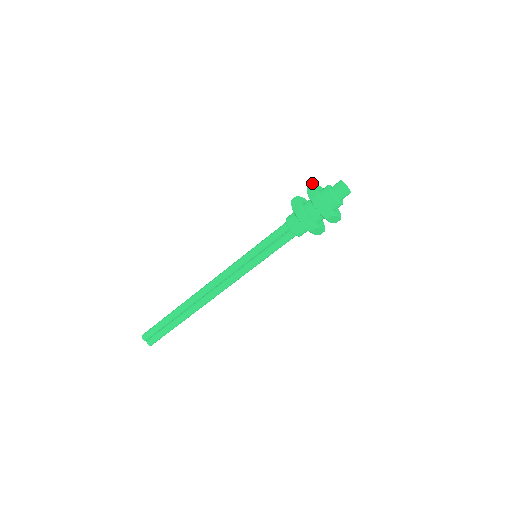
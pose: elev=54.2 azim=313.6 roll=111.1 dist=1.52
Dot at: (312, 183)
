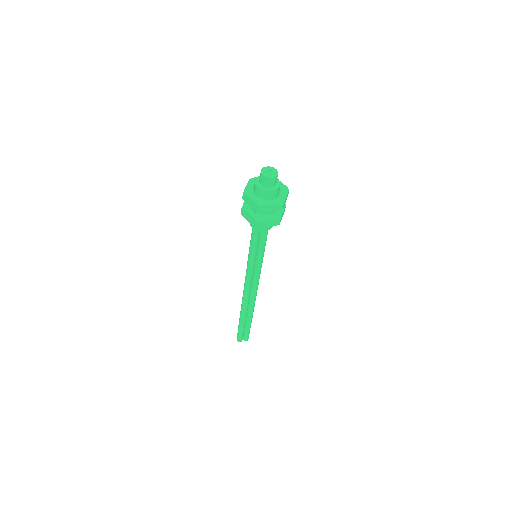
Dot at: (243, 193)
